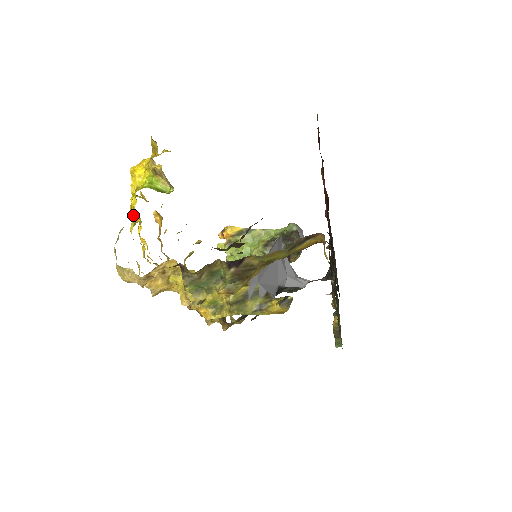
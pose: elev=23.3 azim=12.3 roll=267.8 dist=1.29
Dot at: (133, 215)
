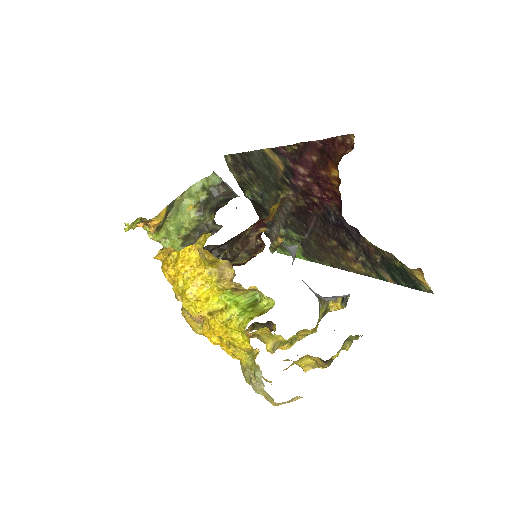
Dot at: (250, 349)
